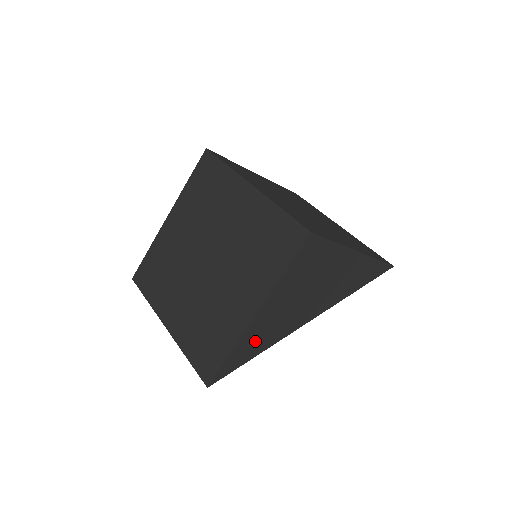
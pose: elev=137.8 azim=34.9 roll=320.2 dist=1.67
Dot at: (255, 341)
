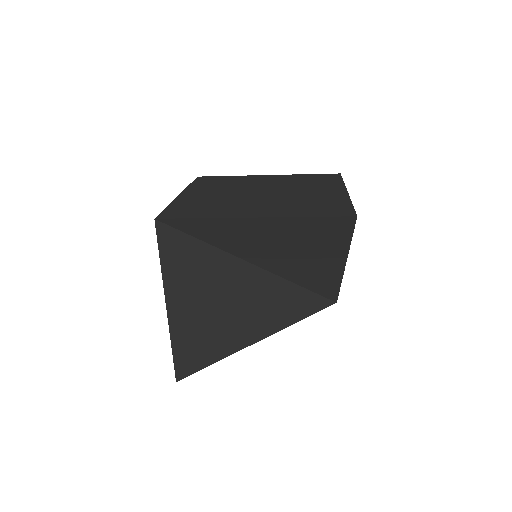
Dot at: occluded
